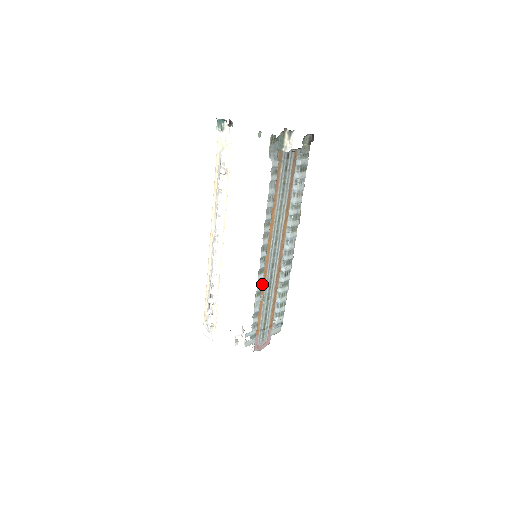
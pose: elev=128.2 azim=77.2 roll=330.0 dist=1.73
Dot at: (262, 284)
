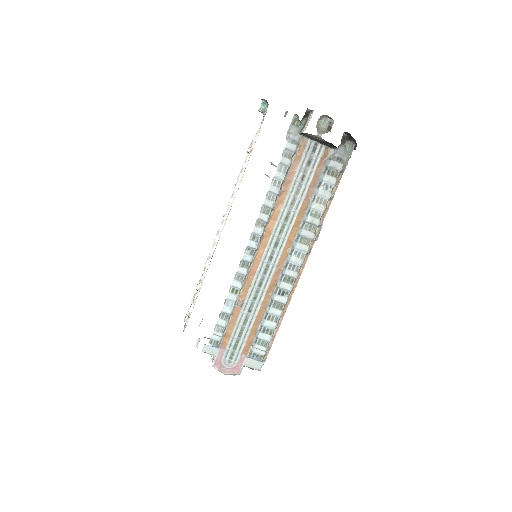
Dot at: (245, 285)
